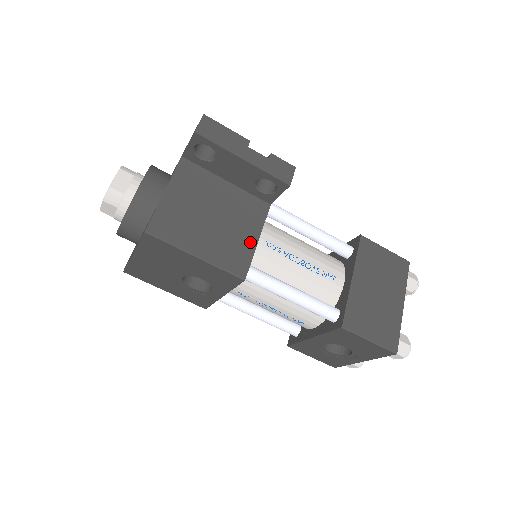
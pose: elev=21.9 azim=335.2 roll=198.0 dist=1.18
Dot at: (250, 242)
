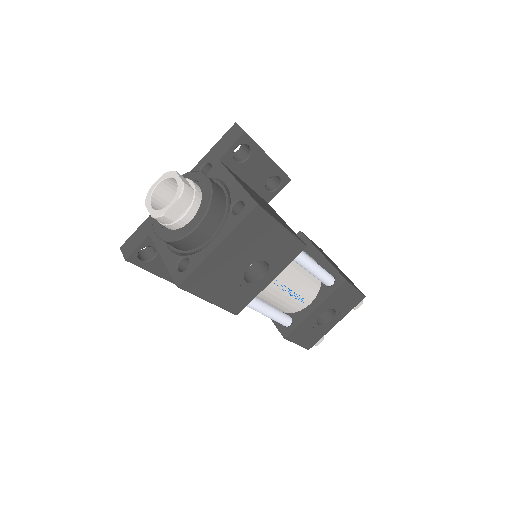
Dot at: (286, 224)
